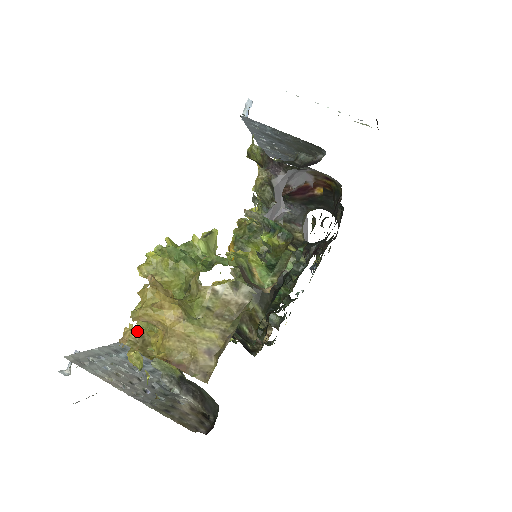
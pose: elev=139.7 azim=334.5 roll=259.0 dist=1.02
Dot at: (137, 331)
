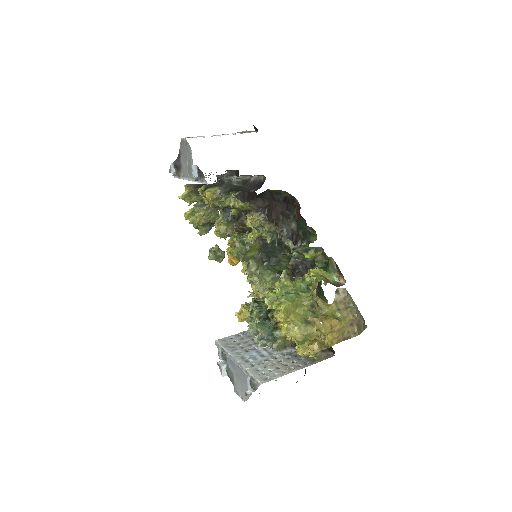
Dot at: (317, 342)
